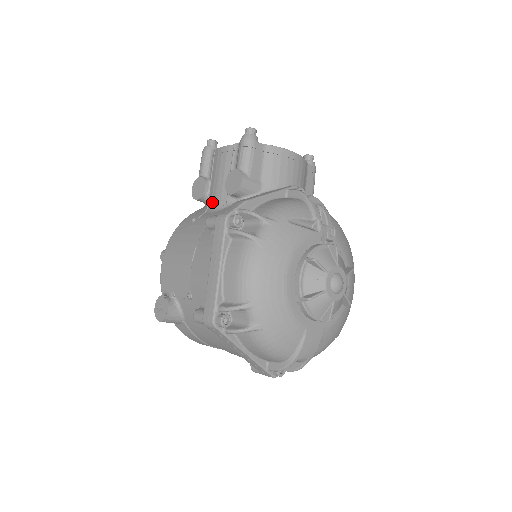
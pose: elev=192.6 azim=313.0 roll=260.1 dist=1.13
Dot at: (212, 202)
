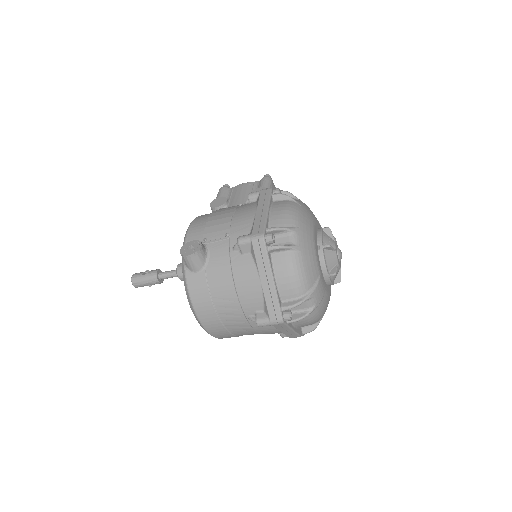
Dot at: occluded
